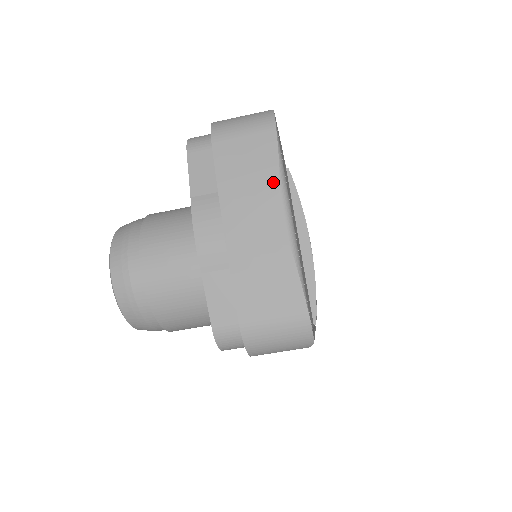
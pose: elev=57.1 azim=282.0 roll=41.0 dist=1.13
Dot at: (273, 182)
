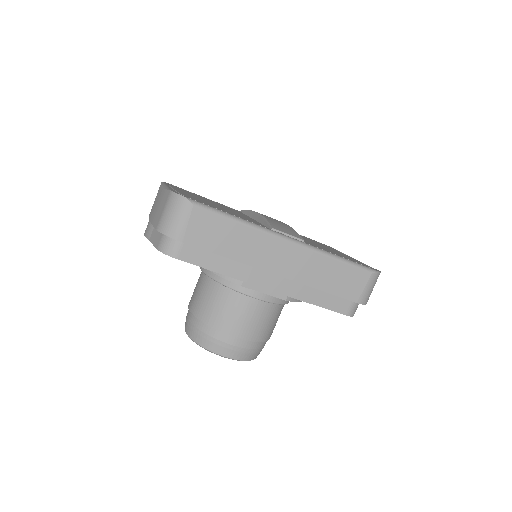
Dot at: occluded
